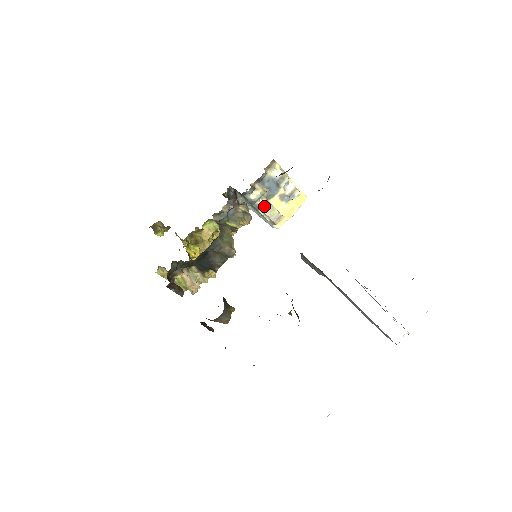
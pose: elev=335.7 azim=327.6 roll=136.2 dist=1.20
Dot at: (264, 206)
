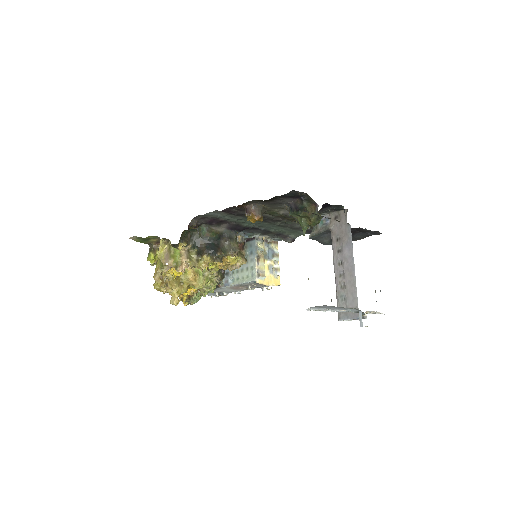
Dot at: (261, 257)
